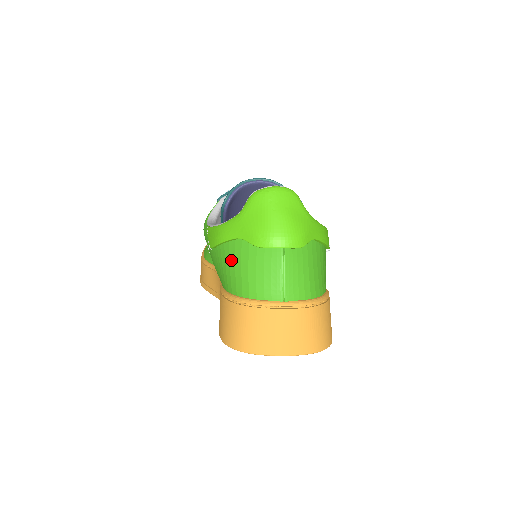
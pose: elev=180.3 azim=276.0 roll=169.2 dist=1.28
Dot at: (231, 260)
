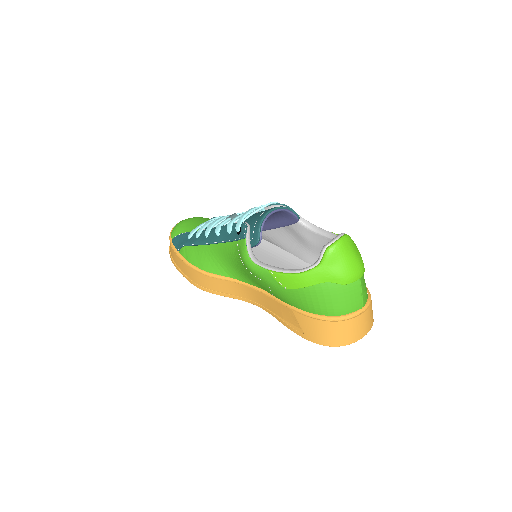
Dot at: (319, 296)
